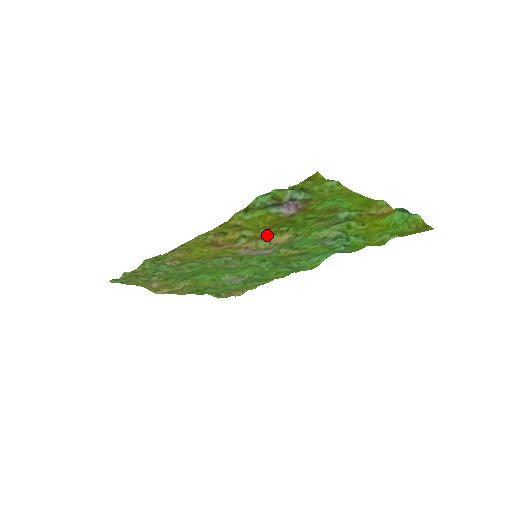
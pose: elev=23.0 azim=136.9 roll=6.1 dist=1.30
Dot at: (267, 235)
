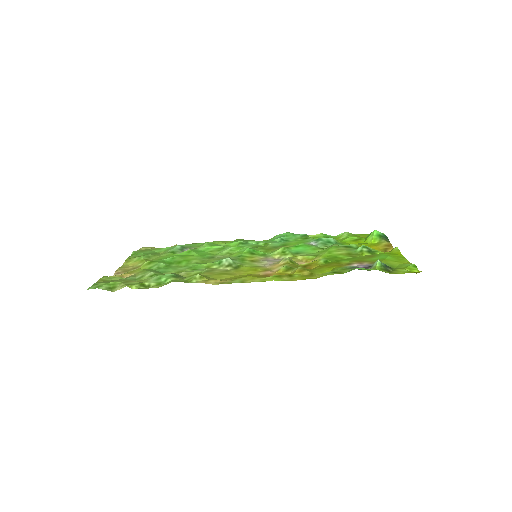
Dot at: (310, 266)
